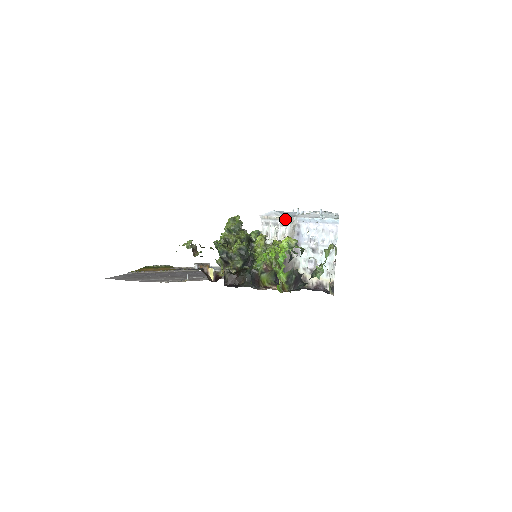
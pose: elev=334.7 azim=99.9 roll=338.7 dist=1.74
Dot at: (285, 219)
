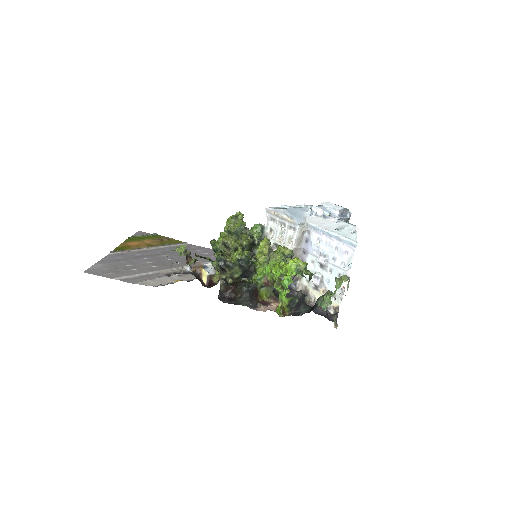
Dot at: (295, 223)
